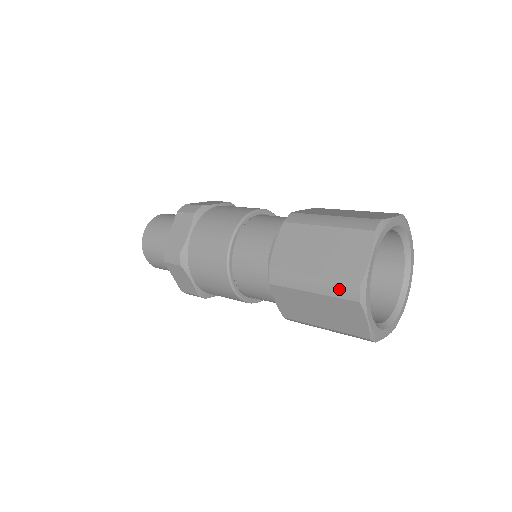
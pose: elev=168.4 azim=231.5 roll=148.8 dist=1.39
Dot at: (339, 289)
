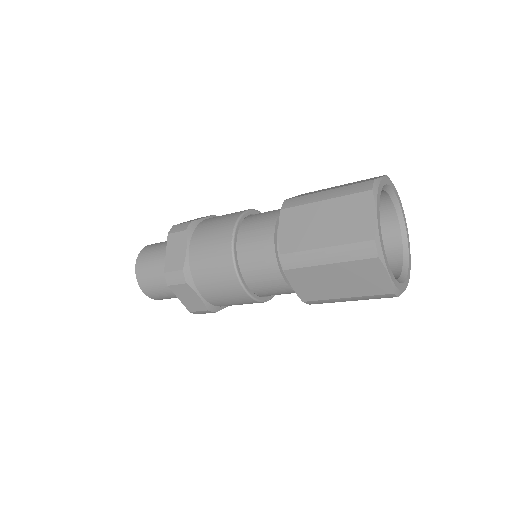
Dot at: (355, 251)
